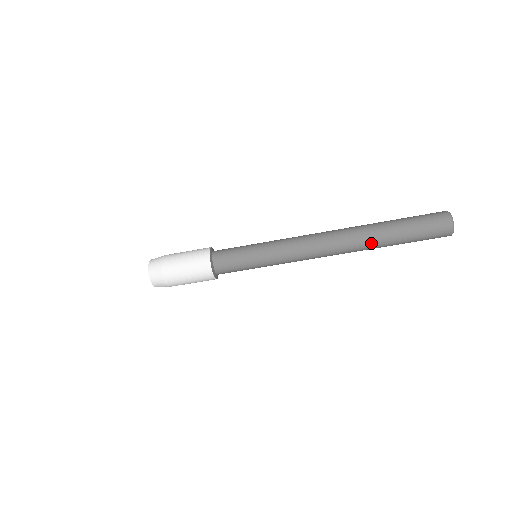
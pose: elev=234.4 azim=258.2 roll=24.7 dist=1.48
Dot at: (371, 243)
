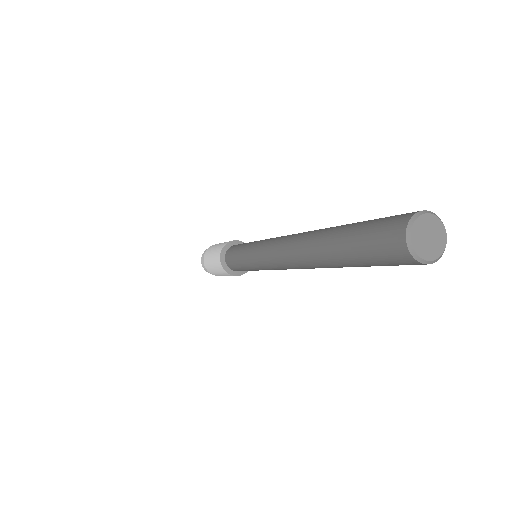
Dot at: (325, 266)
